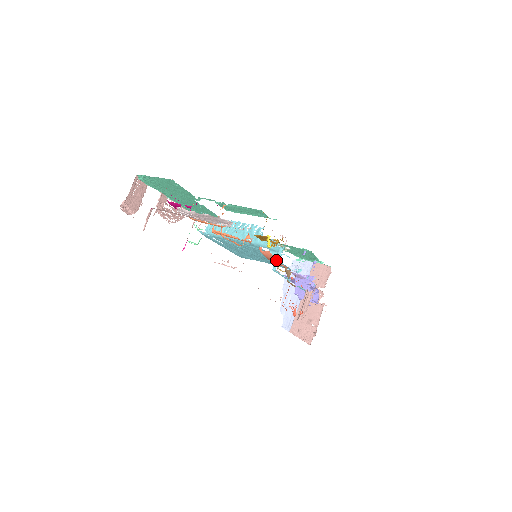
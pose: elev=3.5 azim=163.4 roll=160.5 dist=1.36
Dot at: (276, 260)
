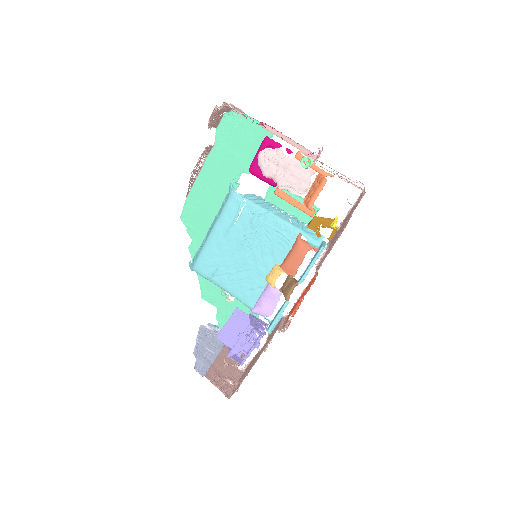
Dot at: (324, 244)
